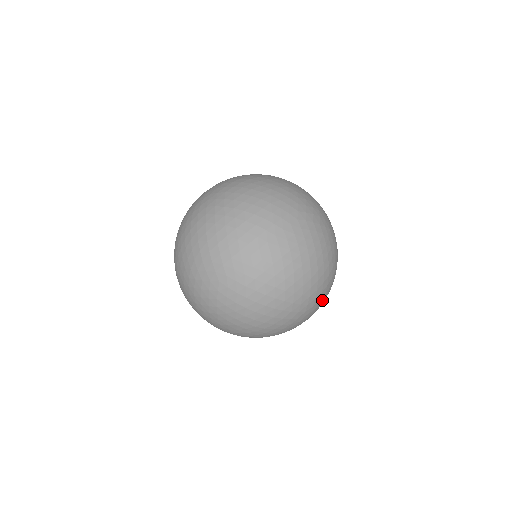
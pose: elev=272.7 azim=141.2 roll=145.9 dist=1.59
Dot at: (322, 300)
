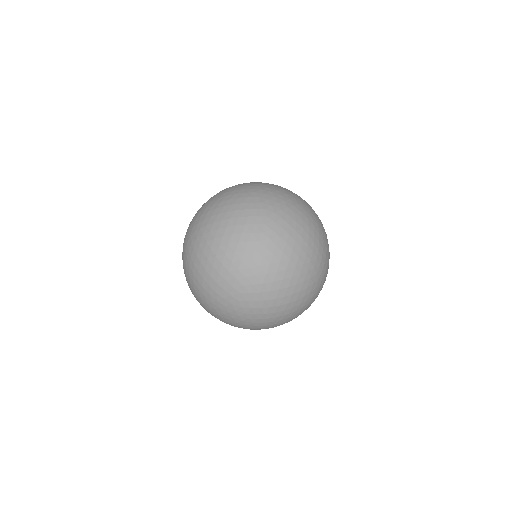
Dot at: (326, 261)
